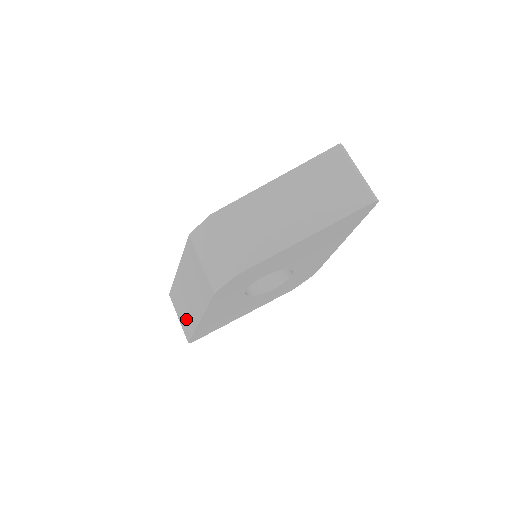
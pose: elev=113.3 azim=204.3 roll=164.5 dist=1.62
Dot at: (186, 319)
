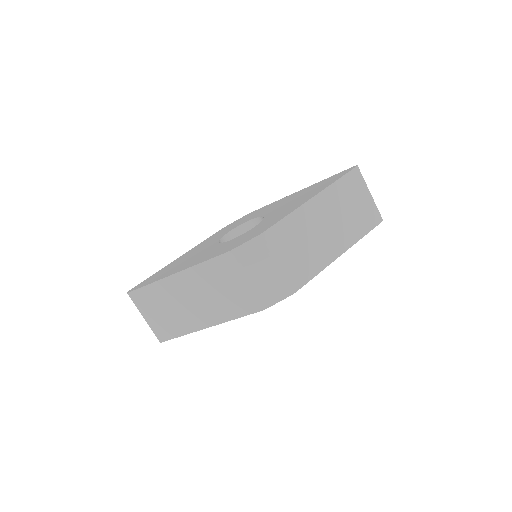
Dot at: (170, 322)
